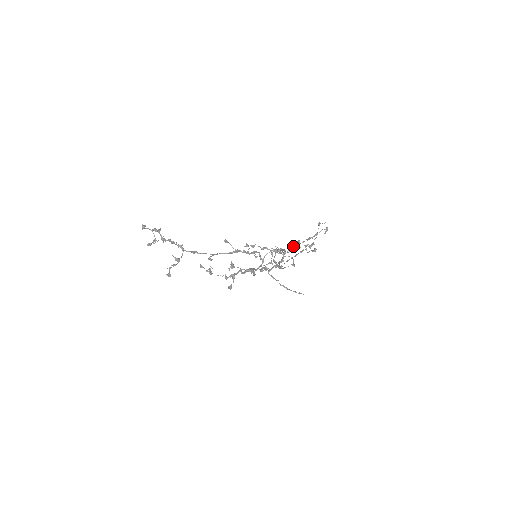
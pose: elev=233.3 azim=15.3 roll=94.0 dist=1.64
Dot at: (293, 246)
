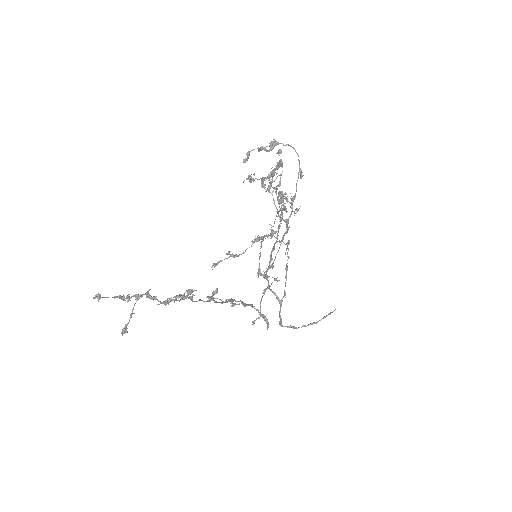
Dot at: (280, 160)
